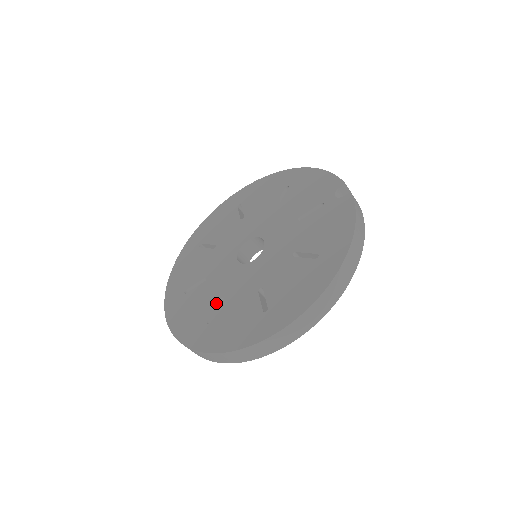
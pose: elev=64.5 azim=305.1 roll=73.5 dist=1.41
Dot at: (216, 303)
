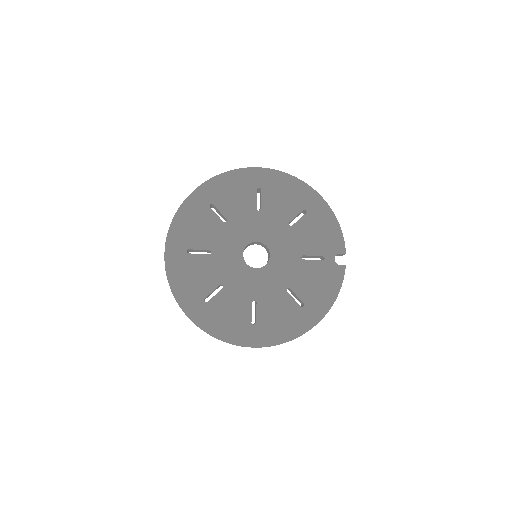
Dot at: (216, 287)
